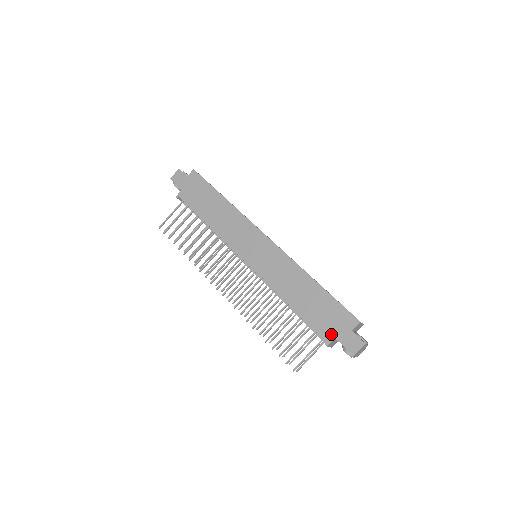
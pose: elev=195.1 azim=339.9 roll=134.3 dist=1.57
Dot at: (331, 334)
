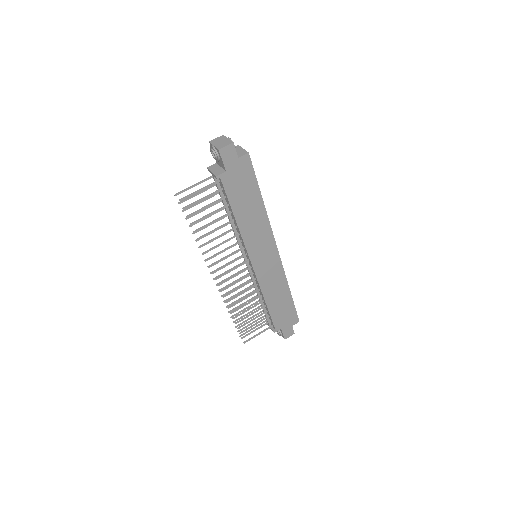
Dot at: (281, 327)
